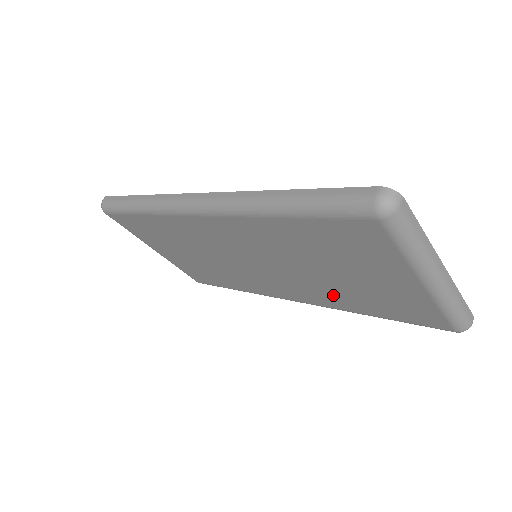
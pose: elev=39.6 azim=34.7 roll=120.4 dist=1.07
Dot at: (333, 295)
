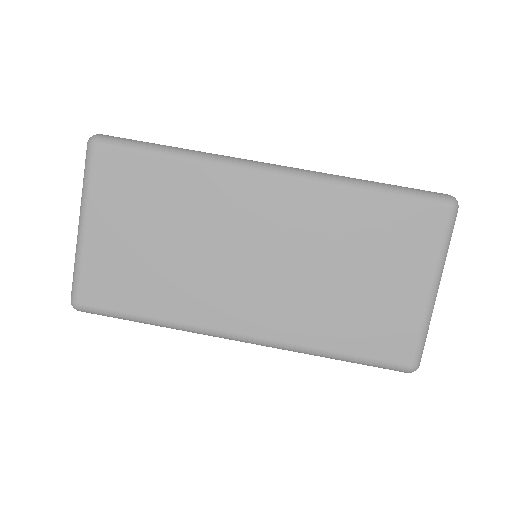
Dot at: (317, 315)
